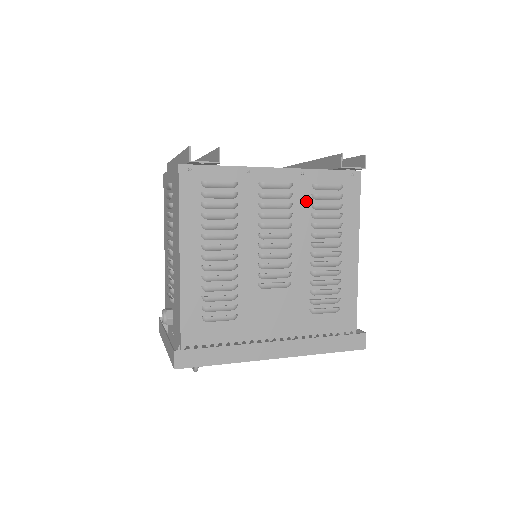
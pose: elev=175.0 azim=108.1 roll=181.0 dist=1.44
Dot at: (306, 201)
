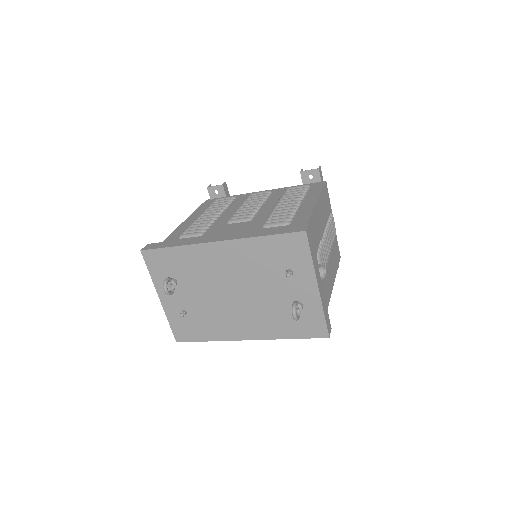
Dot at: (279, 195)
